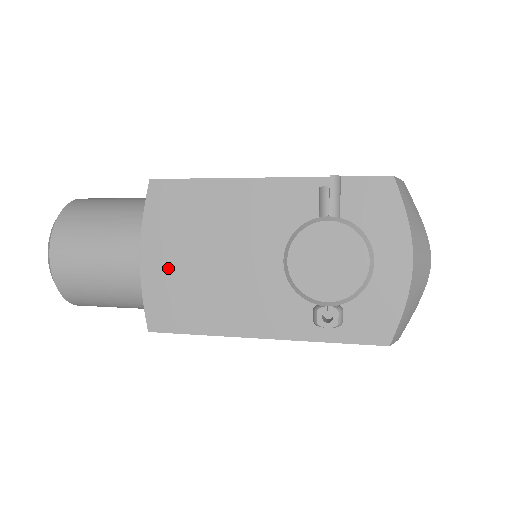
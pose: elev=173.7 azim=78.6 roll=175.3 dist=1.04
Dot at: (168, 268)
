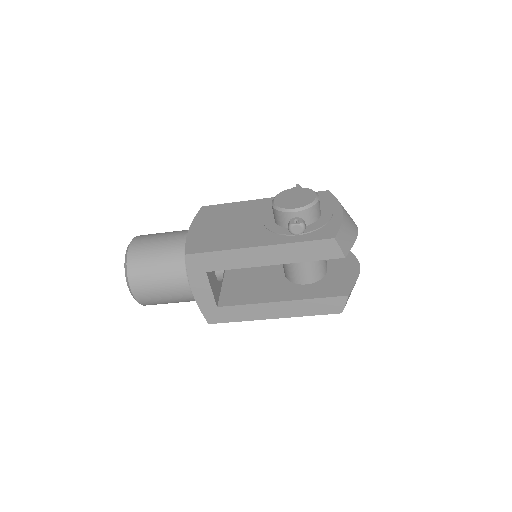
Dot at: (204, 231)
